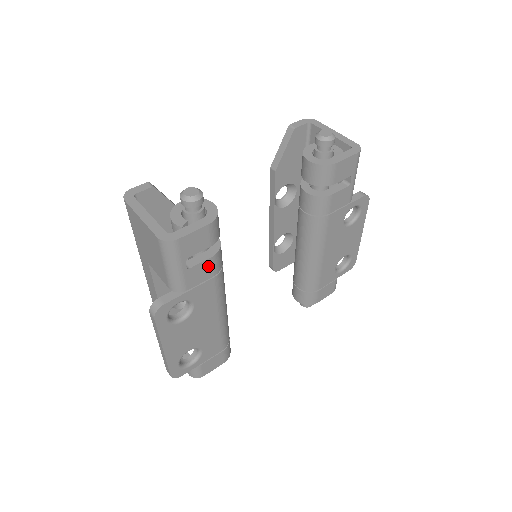
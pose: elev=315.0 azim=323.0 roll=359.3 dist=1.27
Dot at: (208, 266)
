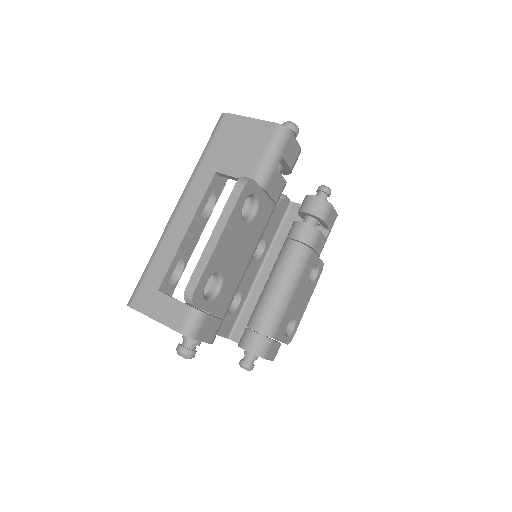
Dot at: (280, 186)
